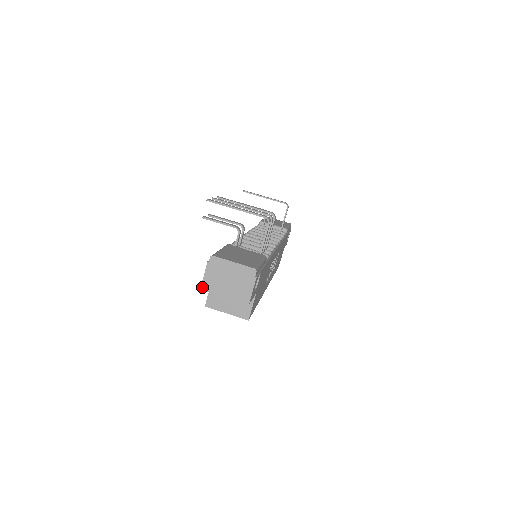
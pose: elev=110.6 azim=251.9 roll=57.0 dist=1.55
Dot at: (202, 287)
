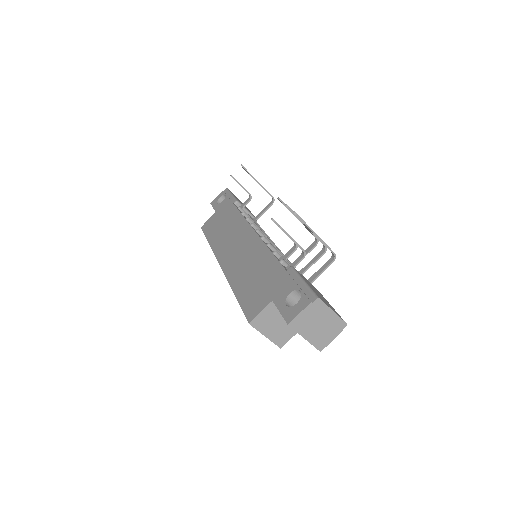
Dot at: (291, 323)
